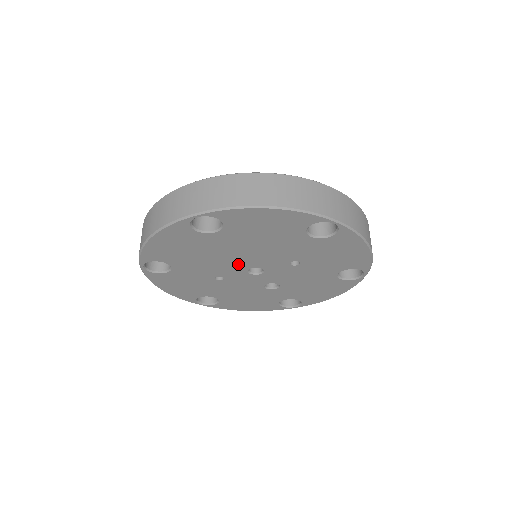
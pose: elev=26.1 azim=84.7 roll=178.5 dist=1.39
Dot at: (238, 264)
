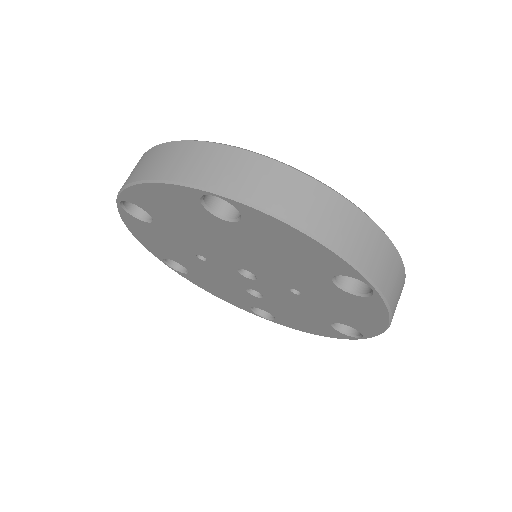
Dot at: (232, 259)
